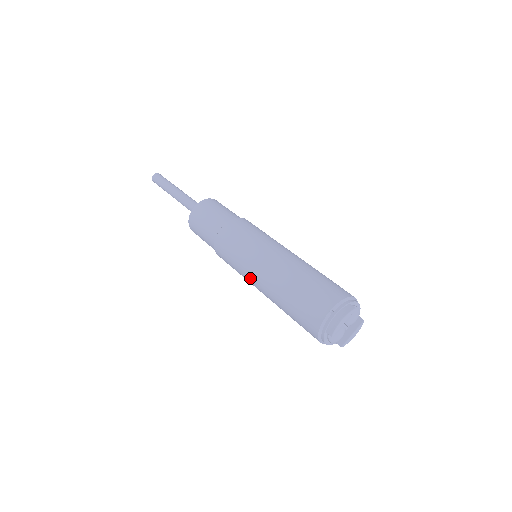
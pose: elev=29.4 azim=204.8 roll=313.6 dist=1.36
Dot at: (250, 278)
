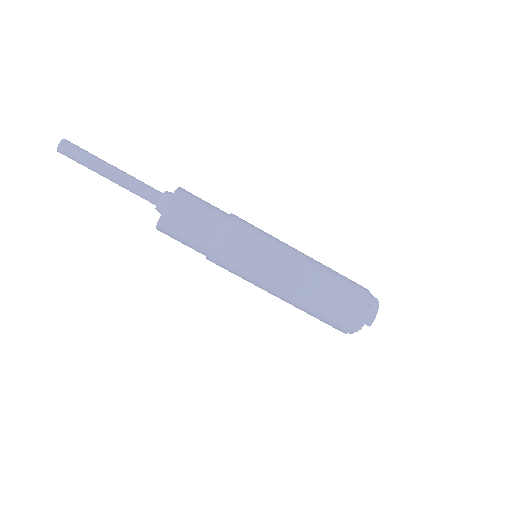
Dot at: (272, 281)
